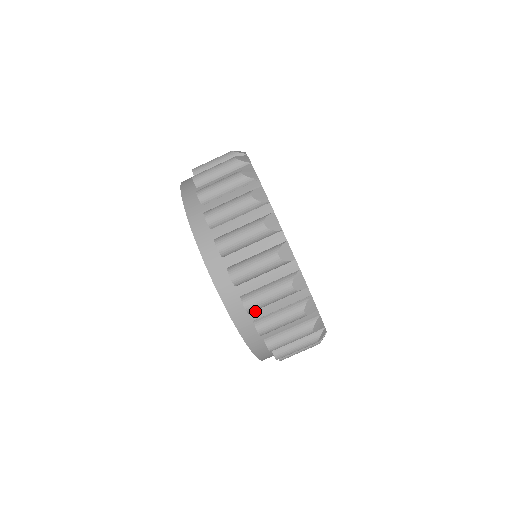
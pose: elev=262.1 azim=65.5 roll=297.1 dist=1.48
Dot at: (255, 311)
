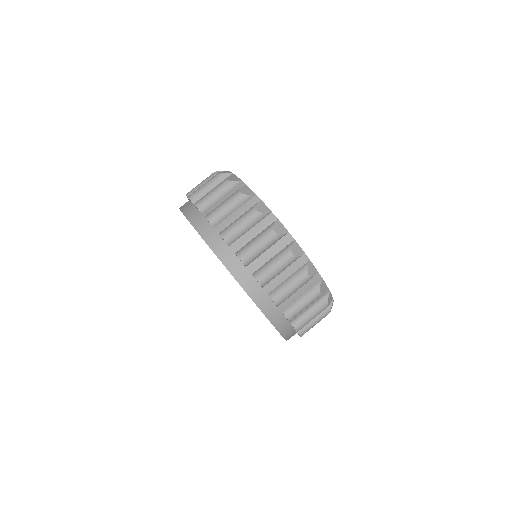
Dot at: occluded
